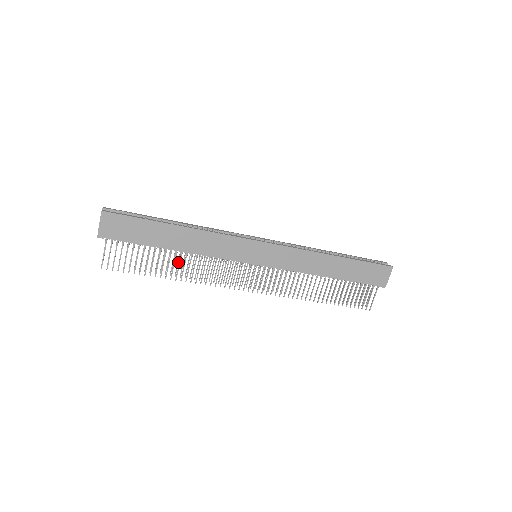
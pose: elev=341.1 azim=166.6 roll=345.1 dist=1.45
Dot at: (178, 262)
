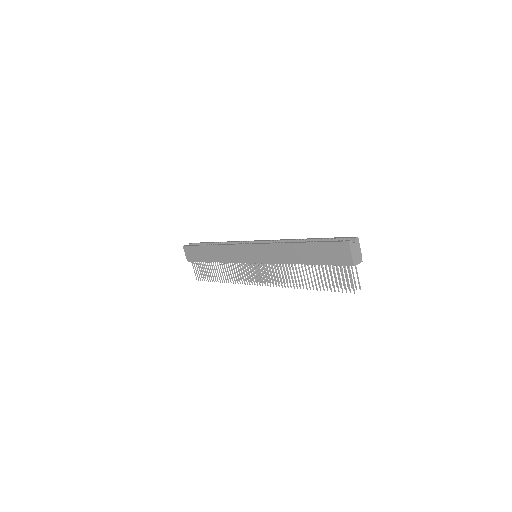
Dot at: occluded
